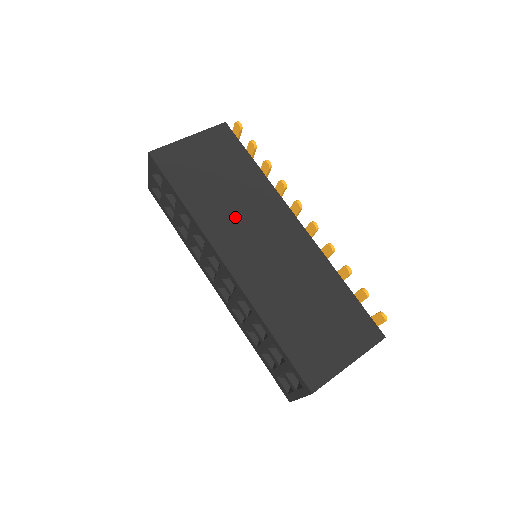
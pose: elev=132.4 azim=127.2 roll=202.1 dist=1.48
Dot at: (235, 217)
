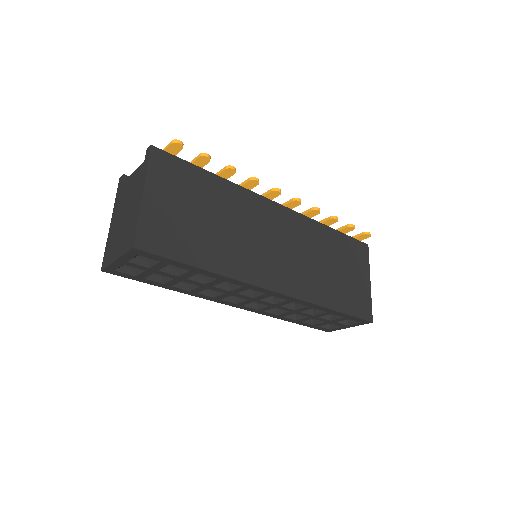
Dot at: (246, 244)
